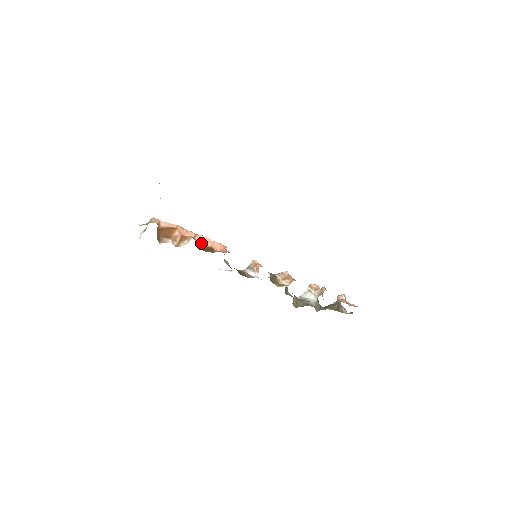
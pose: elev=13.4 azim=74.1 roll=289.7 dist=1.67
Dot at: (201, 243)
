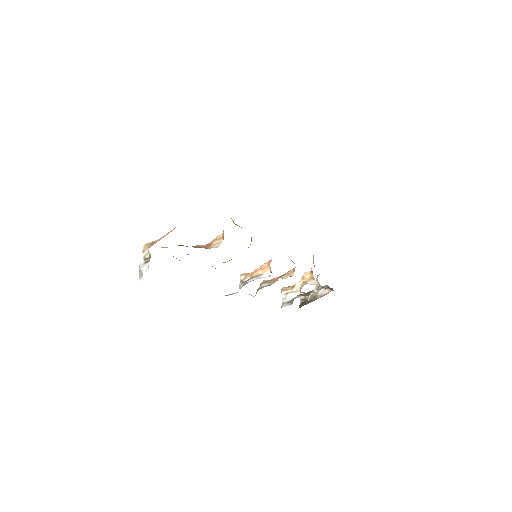
Dot at: occluded
